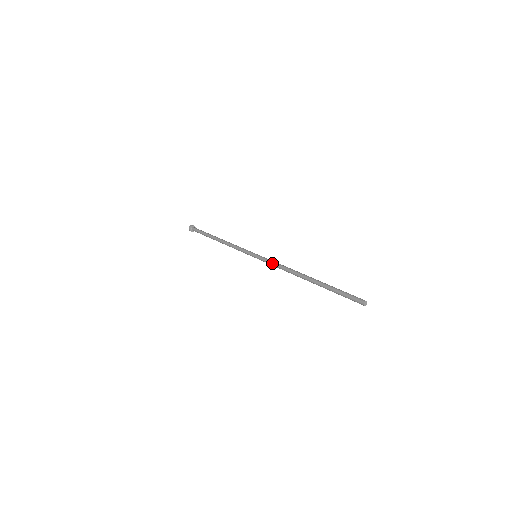
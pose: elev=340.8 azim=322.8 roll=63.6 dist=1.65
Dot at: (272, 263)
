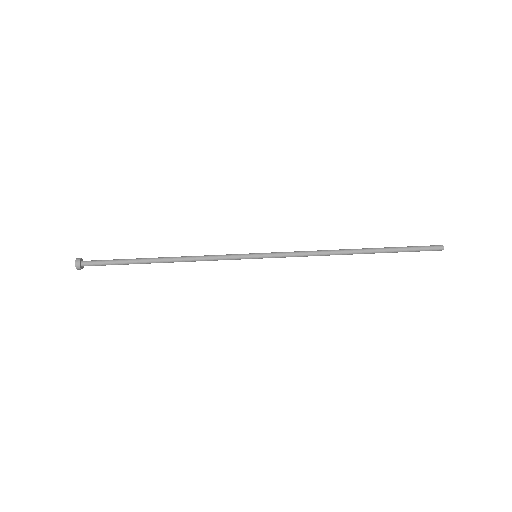
Dot at: (294, 255)
